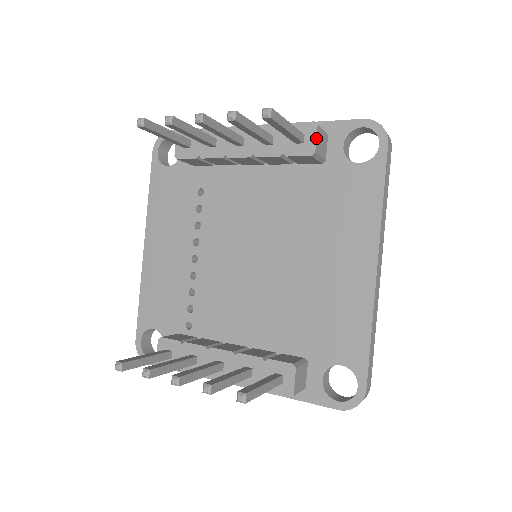
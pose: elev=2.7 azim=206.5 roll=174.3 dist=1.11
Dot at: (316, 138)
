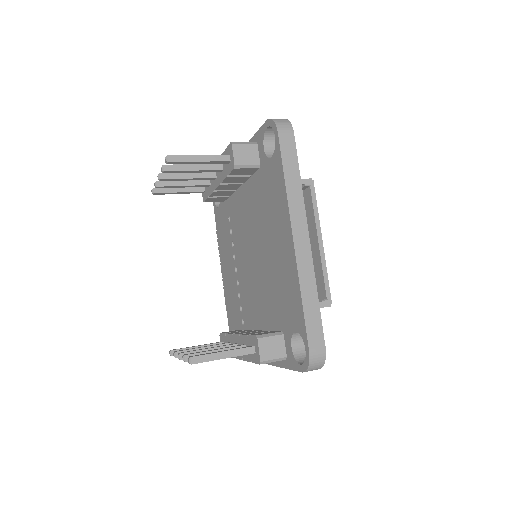
Dot at: (233, 154)
